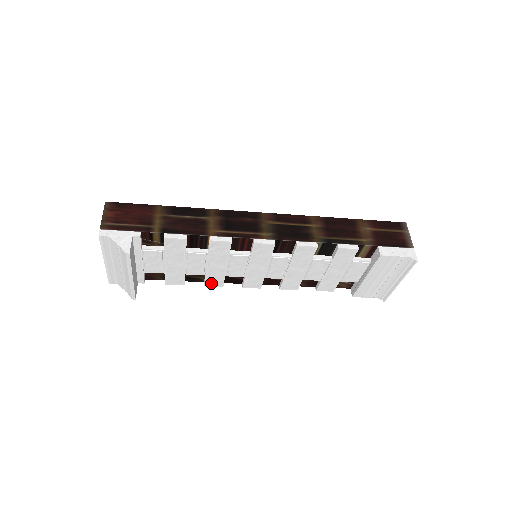
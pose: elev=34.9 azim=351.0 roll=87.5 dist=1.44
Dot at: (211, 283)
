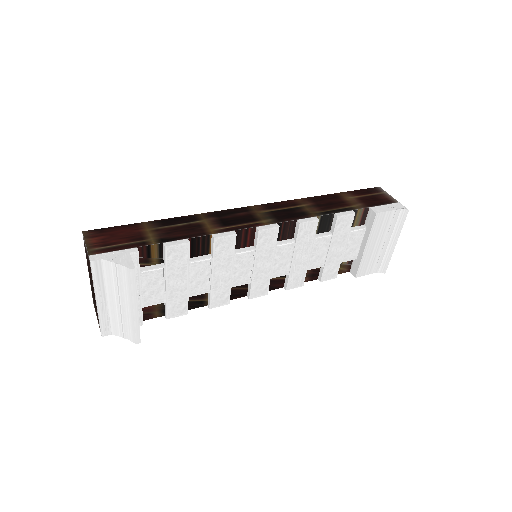
Dot at: (216, 302)
